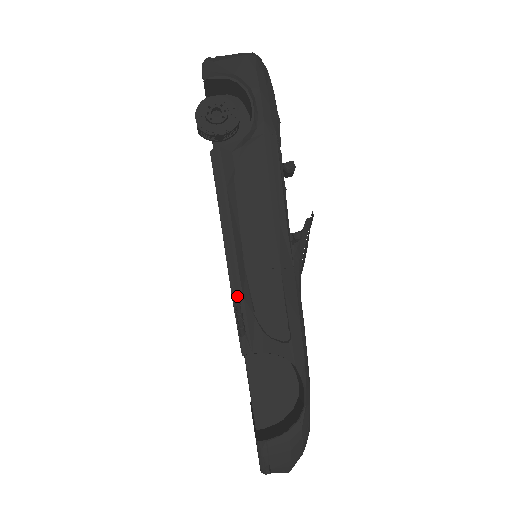
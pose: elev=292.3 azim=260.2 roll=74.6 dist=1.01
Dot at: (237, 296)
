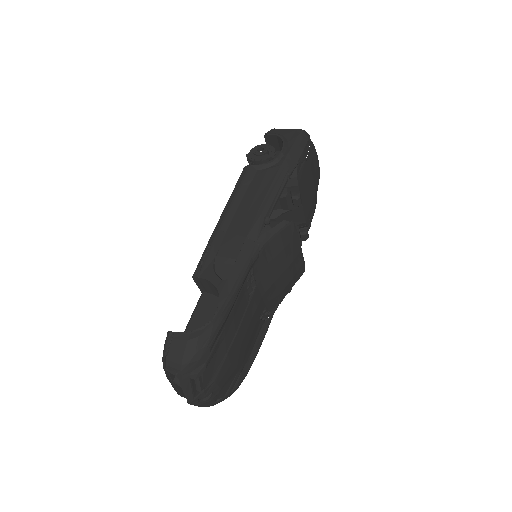
Dot at: (211, 243)
